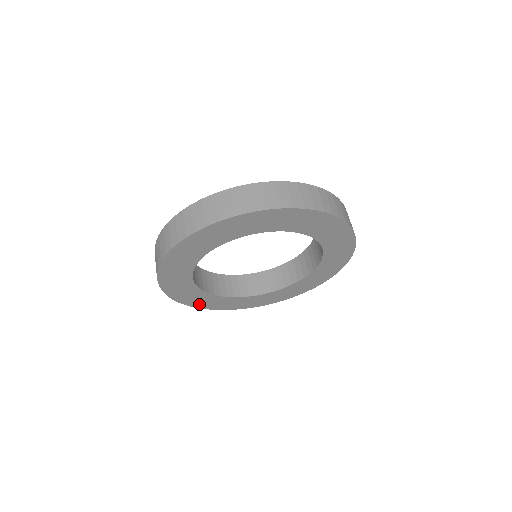
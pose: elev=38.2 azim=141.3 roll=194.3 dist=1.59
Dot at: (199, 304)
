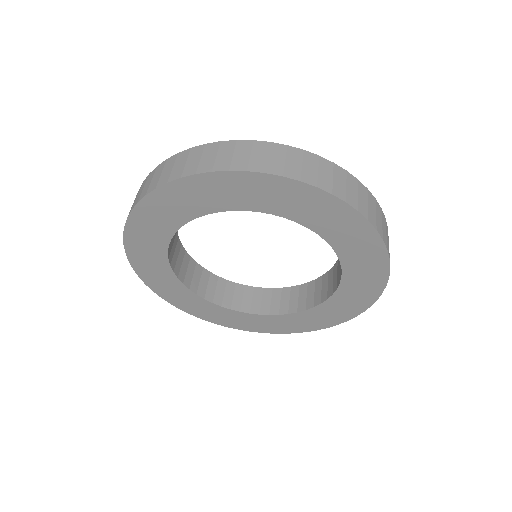
Dot at: (188, 308)
